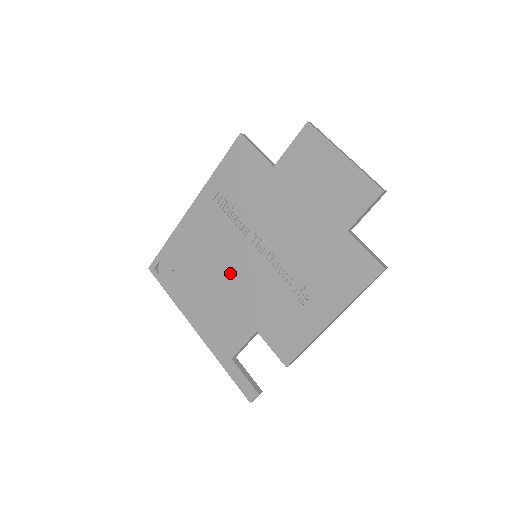
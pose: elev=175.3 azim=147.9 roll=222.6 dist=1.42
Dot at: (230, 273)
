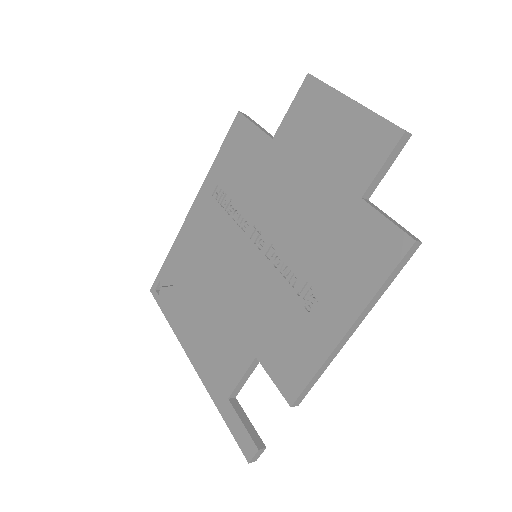
Dot at: (227, 282)
